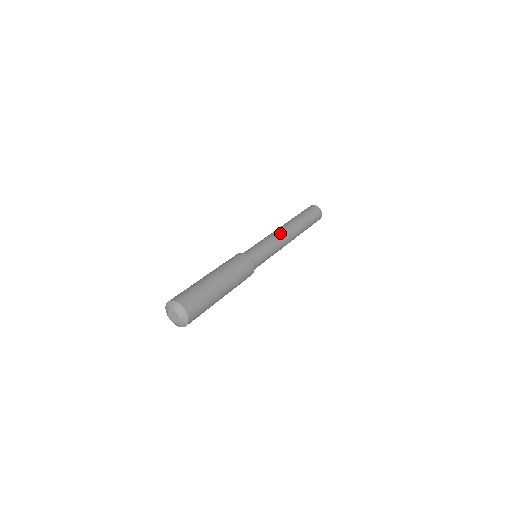
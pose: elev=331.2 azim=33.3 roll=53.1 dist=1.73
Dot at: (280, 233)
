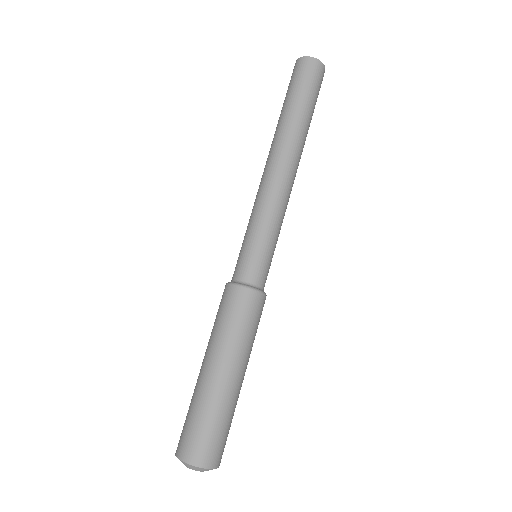
Dot at: (272, 185)
